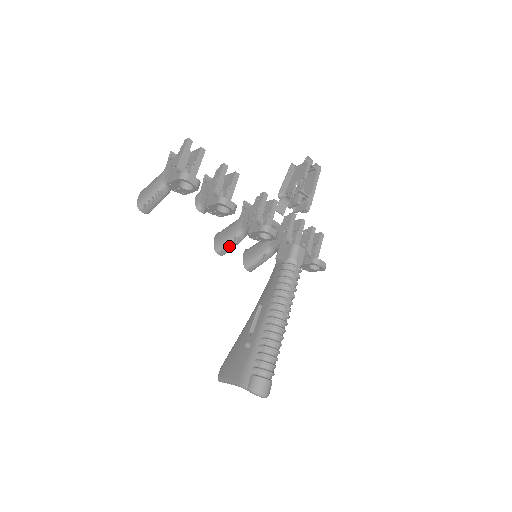
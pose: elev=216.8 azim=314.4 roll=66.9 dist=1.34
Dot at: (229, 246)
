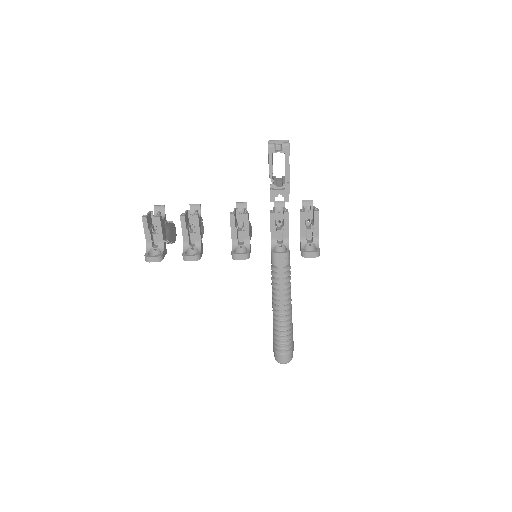
Dot at: occluded
